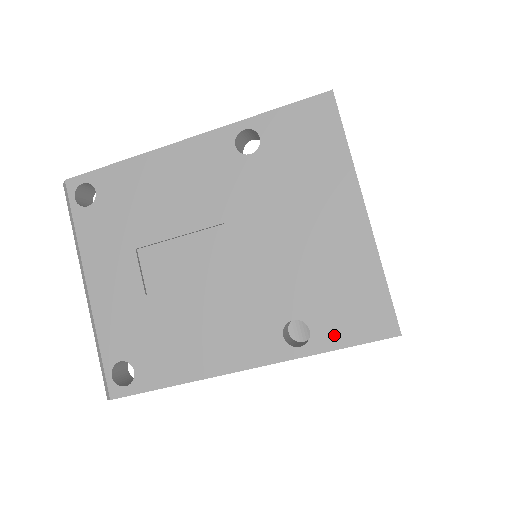
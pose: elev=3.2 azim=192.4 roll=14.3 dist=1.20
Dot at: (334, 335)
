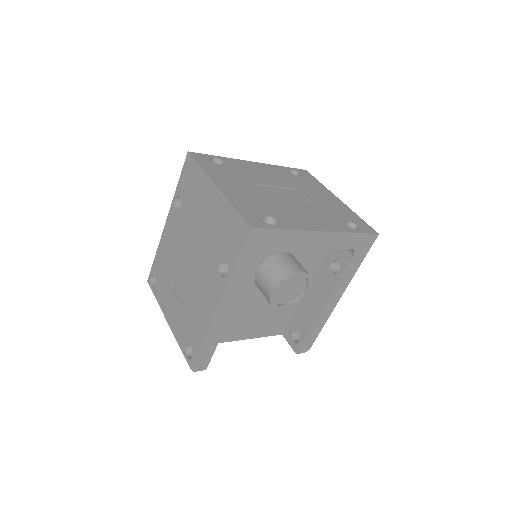
Dot at: (233, 255)
